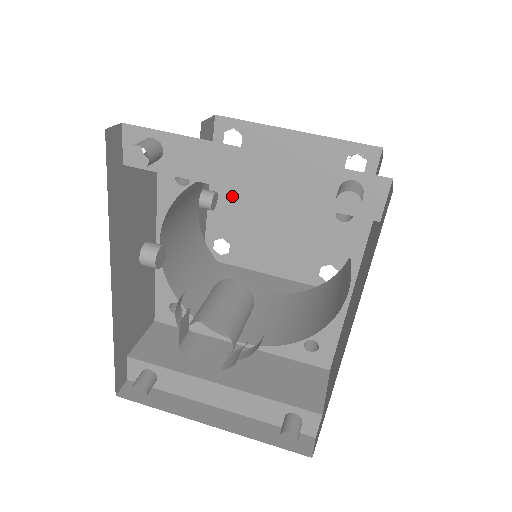
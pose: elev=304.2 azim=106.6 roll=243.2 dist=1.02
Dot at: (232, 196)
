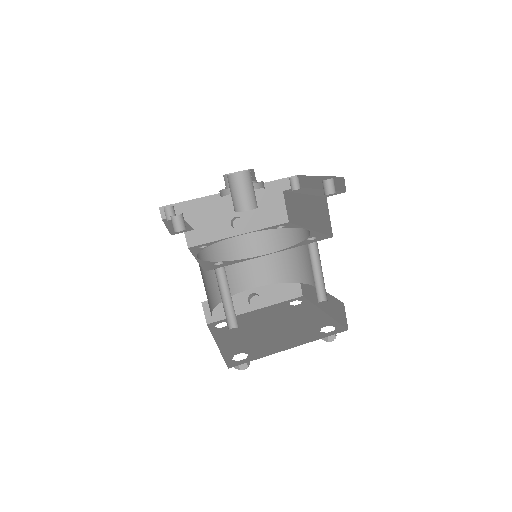
Dot at: (262, 315)
